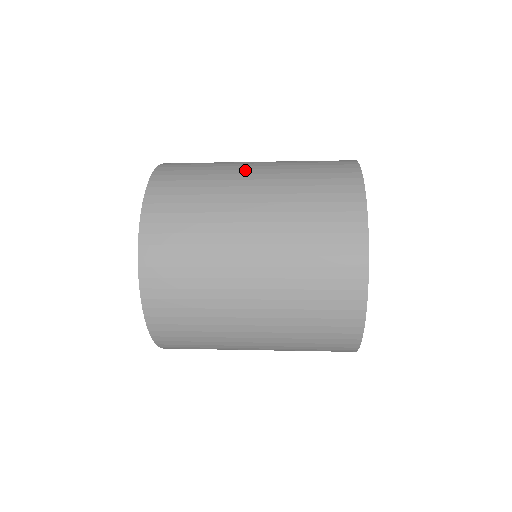
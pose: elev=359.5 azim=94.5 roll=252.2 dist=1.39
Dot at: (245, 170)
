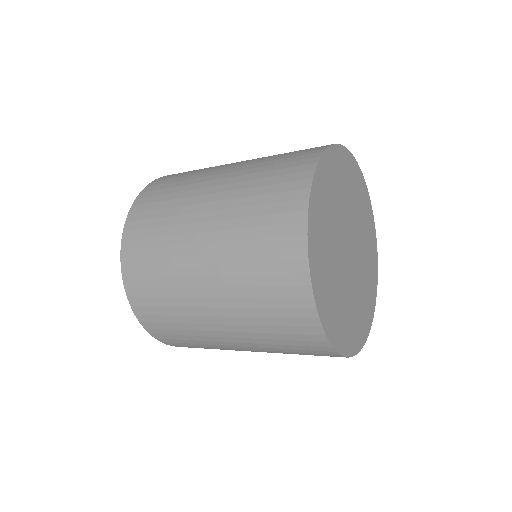
Dot at: occluded
